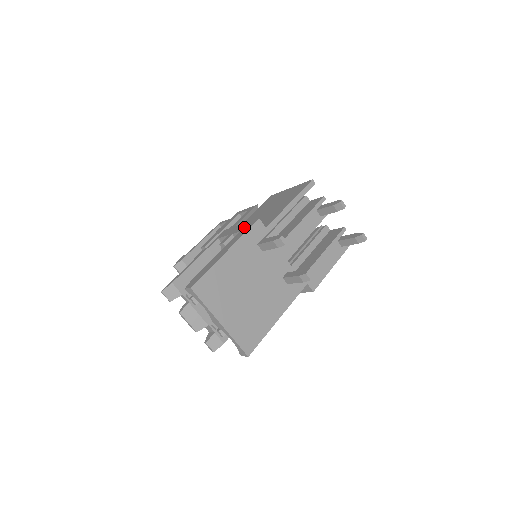
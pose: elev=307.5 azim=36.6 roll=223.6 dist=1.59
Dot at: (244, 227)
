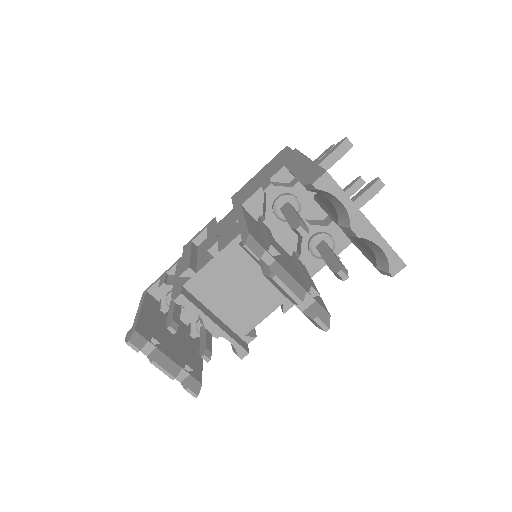
Dot at: (282, 163)
